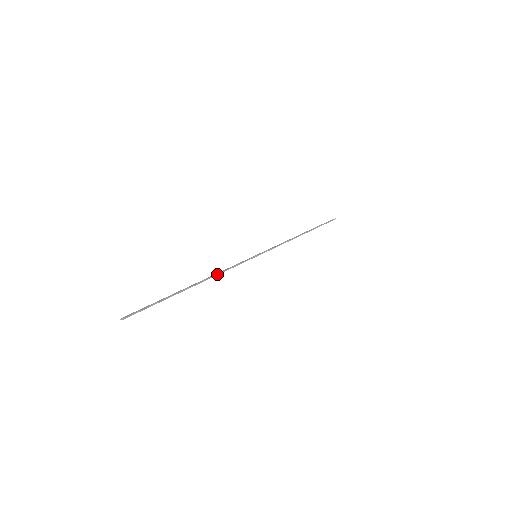
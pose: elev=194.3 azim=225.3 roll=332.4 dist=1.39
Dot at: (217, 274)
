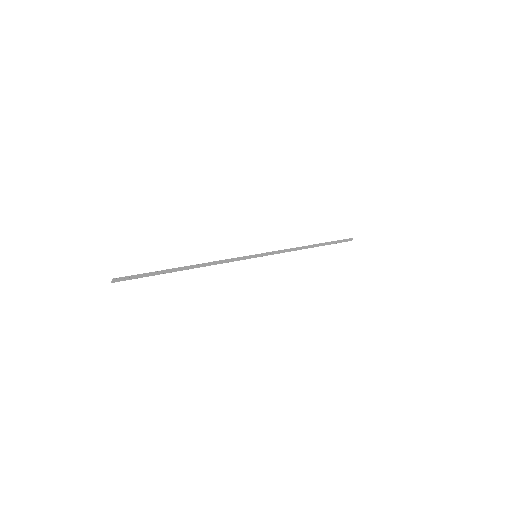
Dot at: (211, 262)
